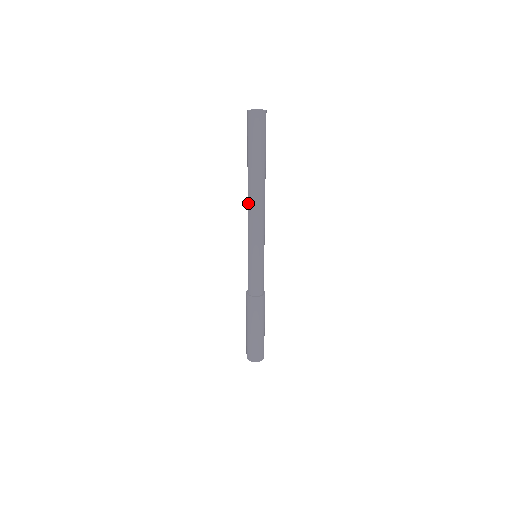
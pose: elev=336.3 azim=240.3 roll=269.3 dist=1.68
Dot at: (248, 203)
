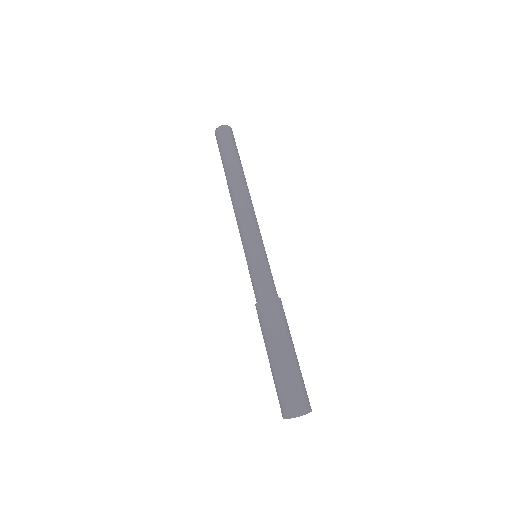
Dot at: occluded
